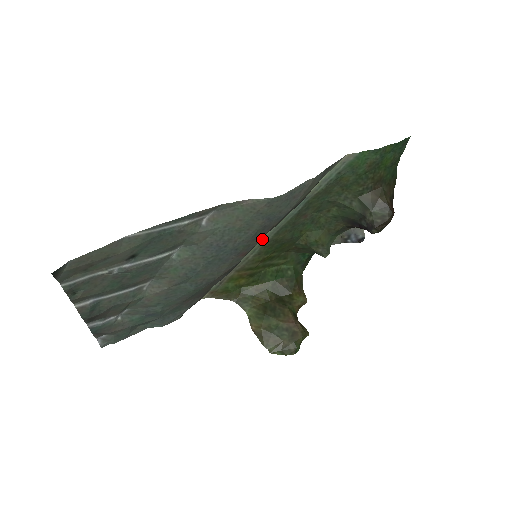
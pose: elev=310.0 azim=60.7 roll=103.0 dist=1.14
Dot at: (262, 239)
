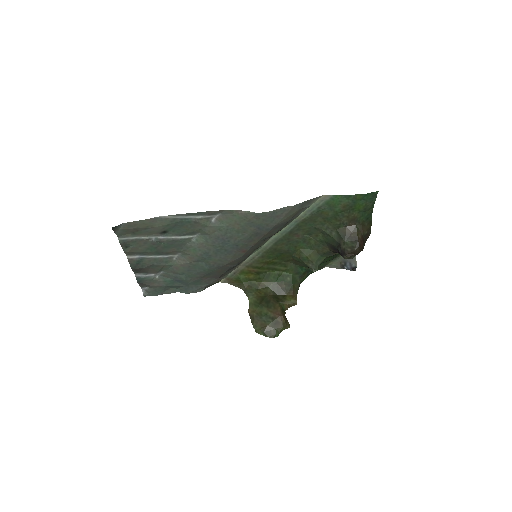
Dot at: (264, 245)
